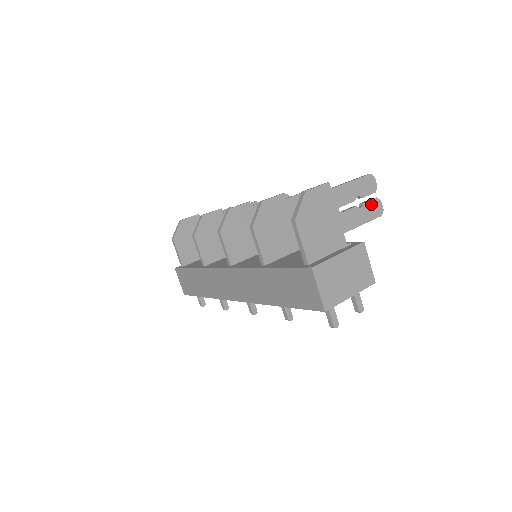
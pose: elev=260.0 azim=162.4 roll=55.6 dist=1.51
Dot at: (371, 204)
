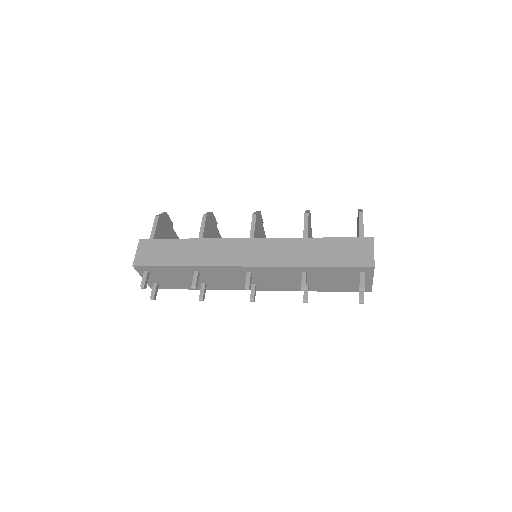
Dot at: occluded
